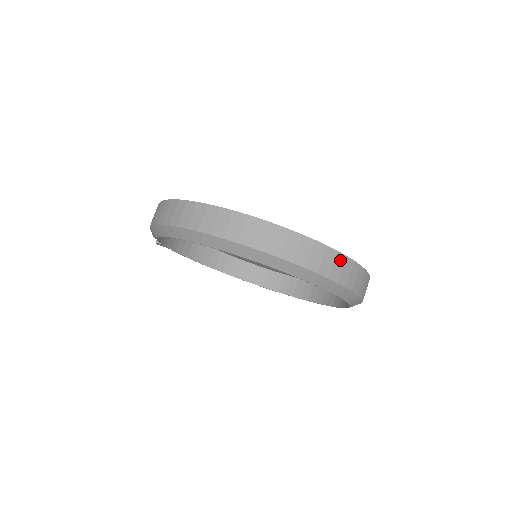
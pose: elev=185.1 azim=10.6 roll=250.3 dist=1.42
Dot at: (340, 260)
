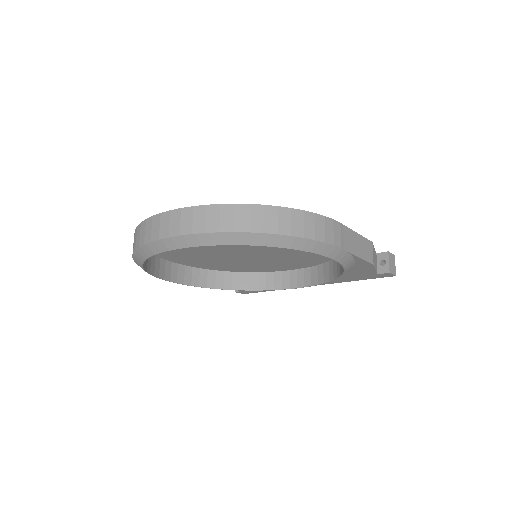
Dot at: (214, 211)
